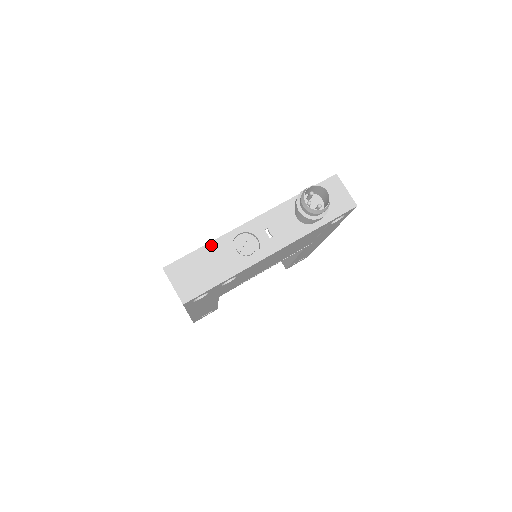
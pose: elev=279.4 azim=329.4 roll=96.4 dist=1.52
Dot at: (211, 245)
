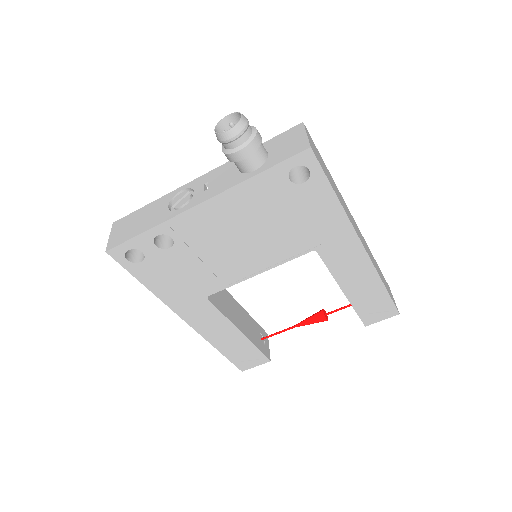
Dot at: (155, 202)
